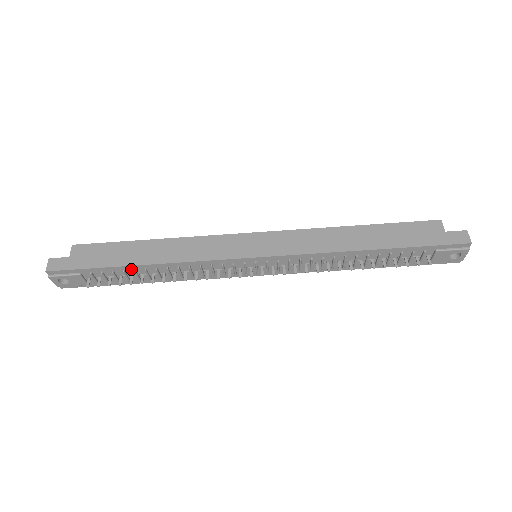
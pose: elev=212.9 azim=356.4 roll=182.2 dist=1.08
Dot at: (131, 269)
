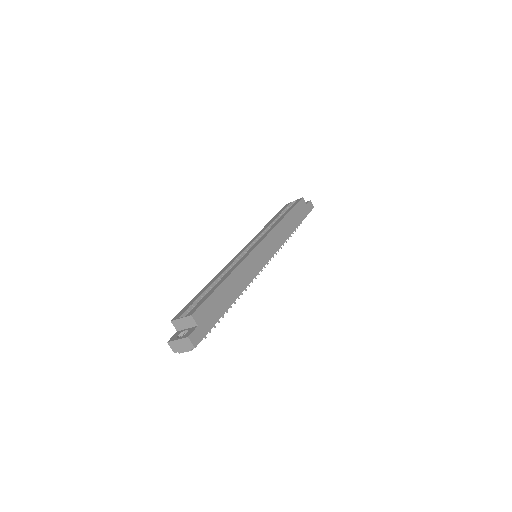
Dot at: occluded
